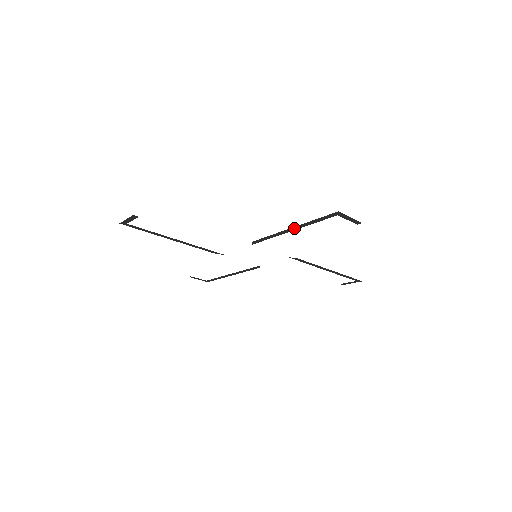
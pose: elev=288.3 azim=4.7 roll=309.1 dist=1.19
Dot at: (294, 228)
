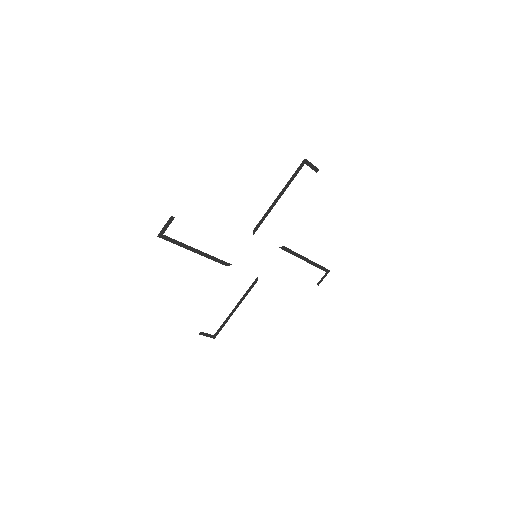
Dot at: (281, 194)
